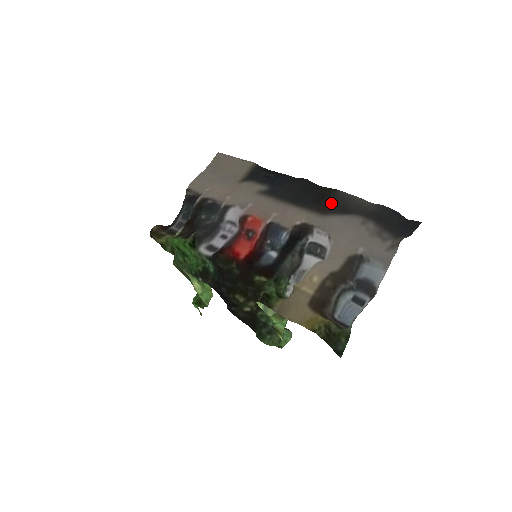
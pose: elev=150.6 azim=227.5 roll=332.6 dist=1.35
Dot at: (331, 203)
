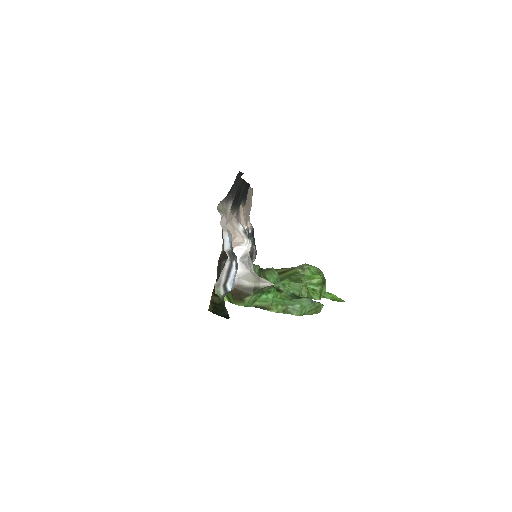
Dot at: (235, 195)
